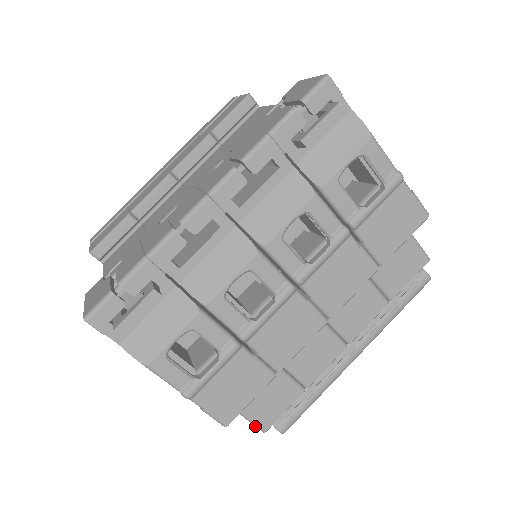
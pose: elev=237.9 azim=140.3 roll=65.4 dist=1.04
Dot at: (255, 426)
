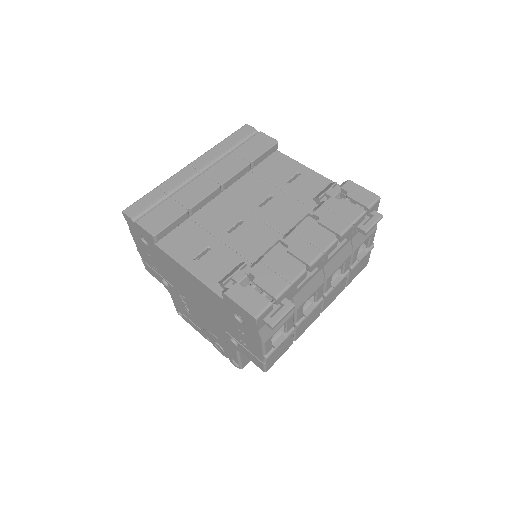
Dot at: (239, 366)
